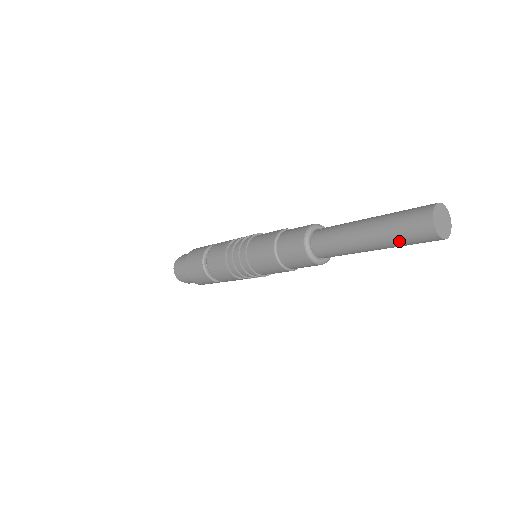
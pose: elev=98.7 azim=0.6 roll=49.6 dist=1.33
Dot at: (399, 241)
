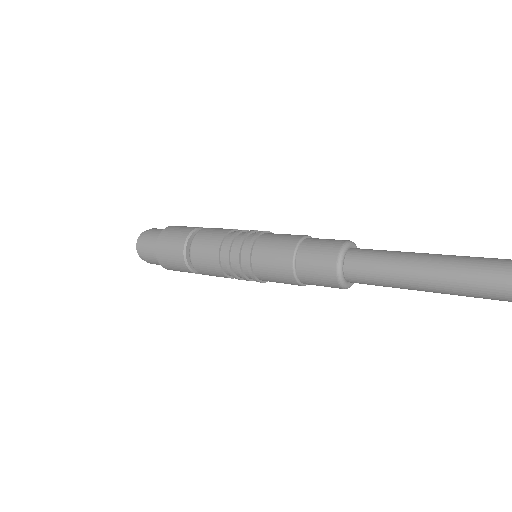
Dot at: (465, 277)
